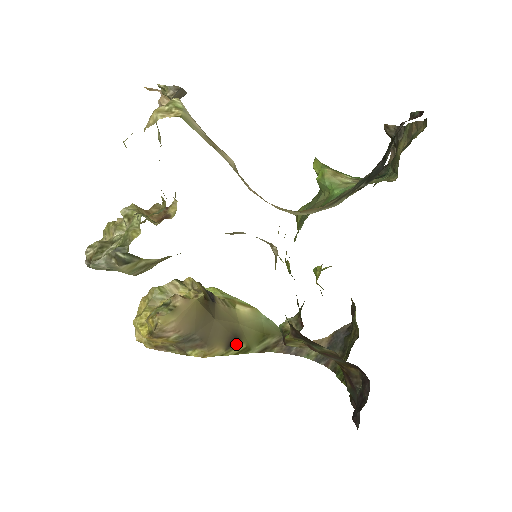
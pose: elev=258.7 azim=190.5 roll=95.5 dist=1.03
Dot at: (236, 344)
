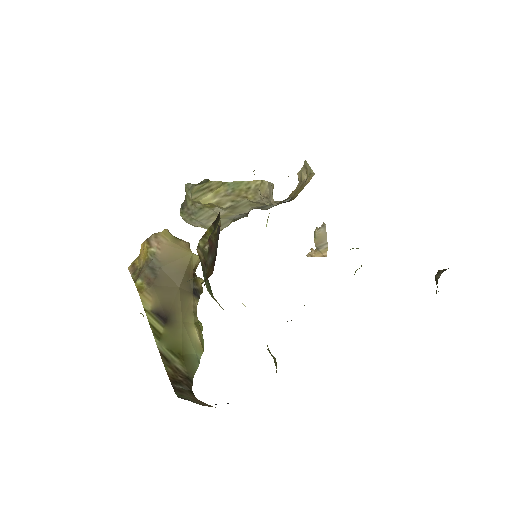
Dot at: (161, 321)
